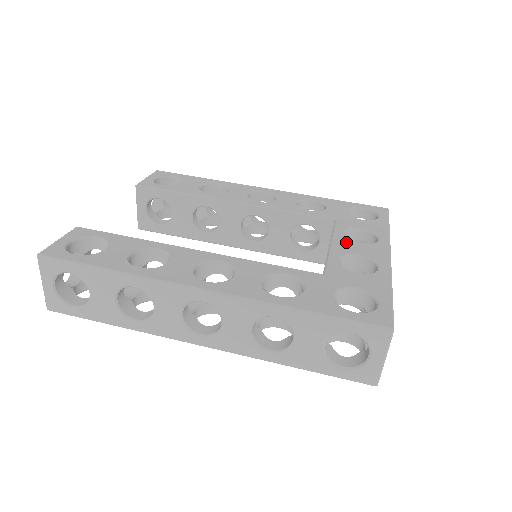
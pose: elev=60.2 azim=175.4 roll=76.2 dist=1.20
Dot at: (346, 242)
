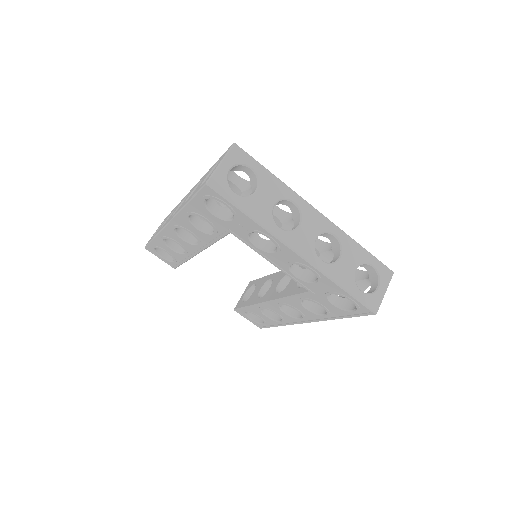
Dot at: occluded
